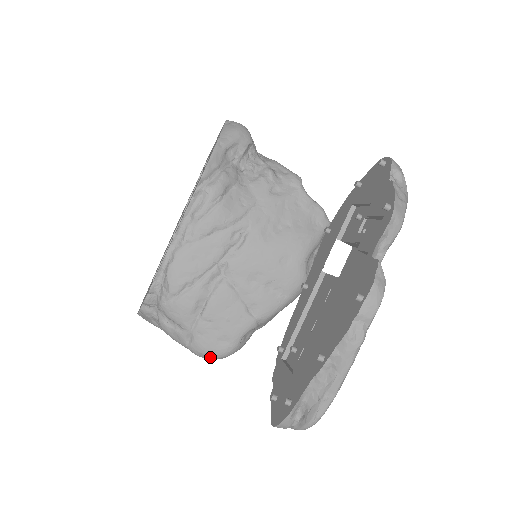
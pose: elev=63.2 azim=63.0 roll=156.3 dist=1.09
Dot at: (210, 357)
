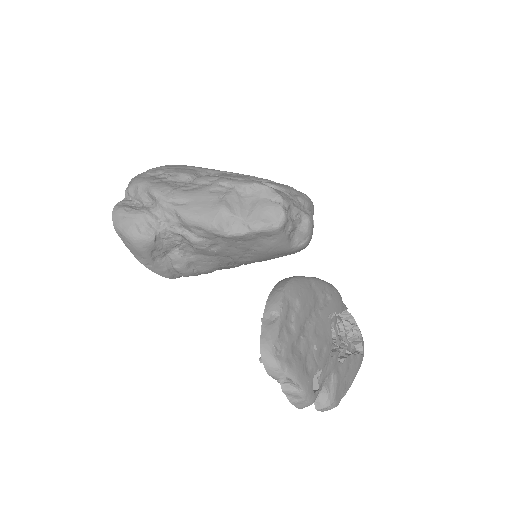
Dot at: occluded
